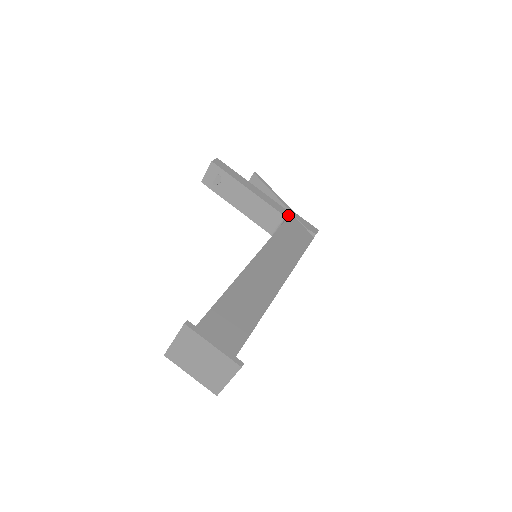
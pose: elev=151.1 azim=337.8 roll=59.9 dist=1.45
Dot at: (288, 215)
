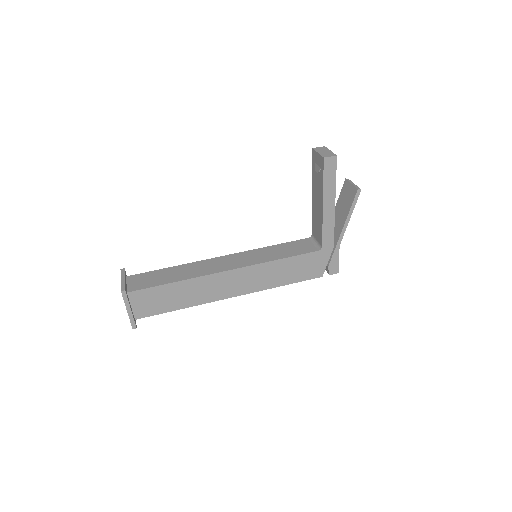
Dot at: (327, 248)
